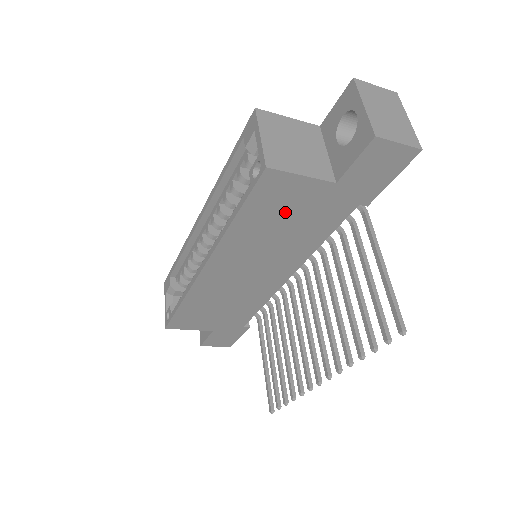
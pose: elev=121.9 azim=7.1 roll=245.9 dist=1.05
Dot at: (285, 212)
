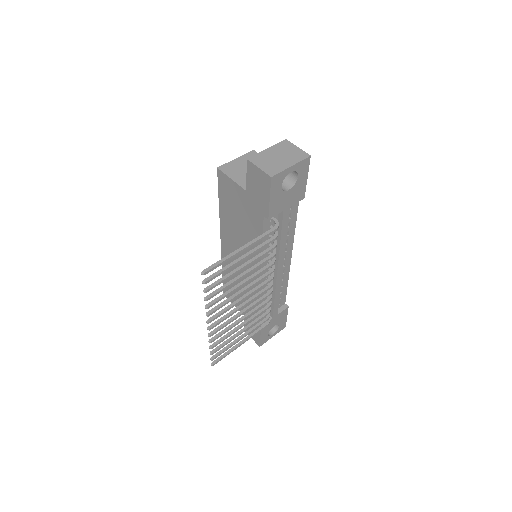
Dot at: (236, 207)
